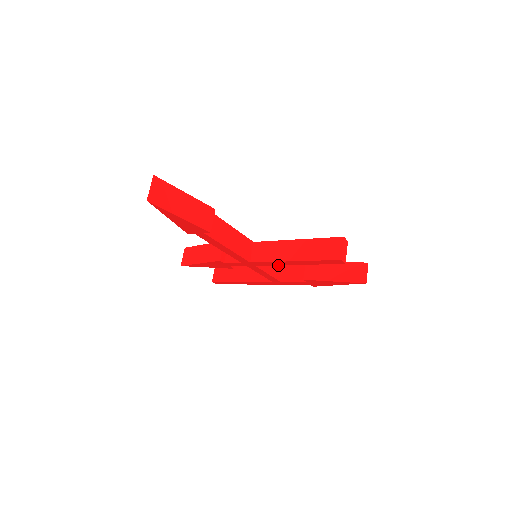
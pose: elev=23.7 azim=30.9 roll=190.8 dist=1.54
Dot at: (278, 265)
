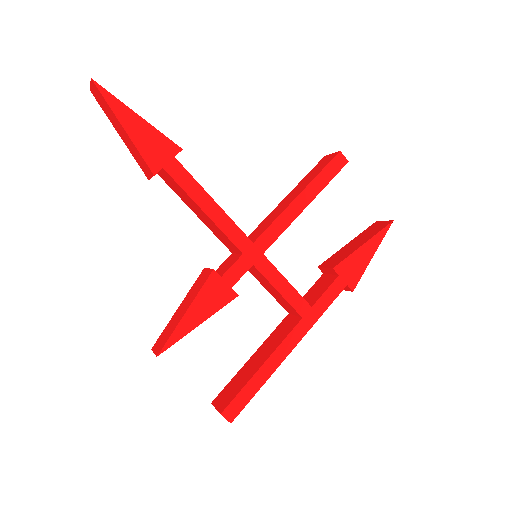
Dot at: occluded
